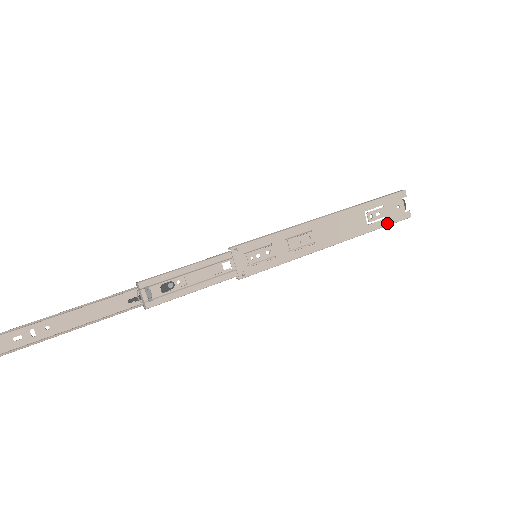
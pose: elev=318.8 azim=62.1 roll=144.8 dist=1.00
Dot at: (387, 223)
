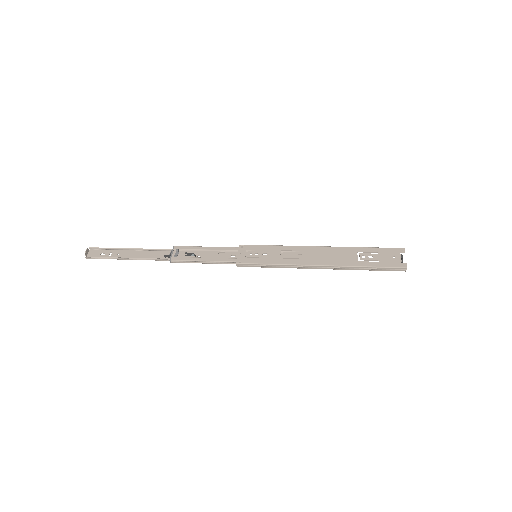
Dot at: (379, 265)
